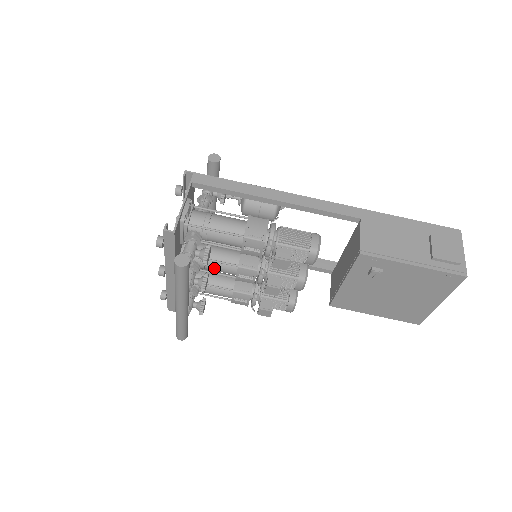
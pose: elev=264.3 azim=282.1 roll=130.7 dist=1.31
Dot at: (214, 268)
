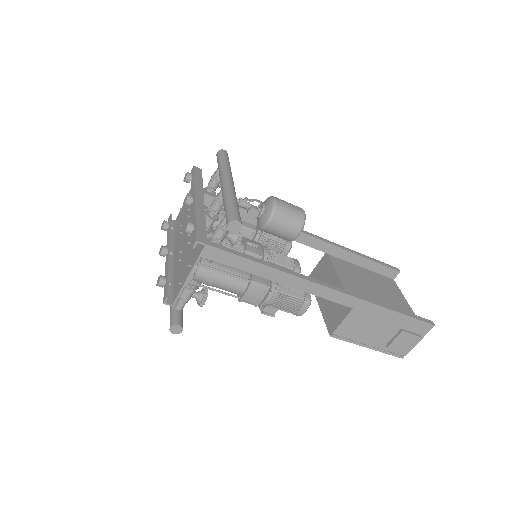
Dot at: occluded
